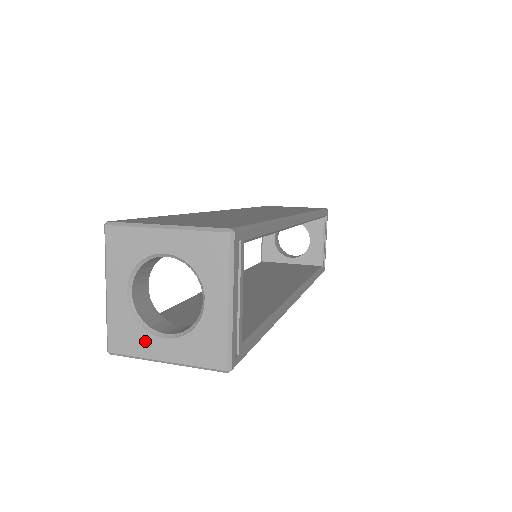
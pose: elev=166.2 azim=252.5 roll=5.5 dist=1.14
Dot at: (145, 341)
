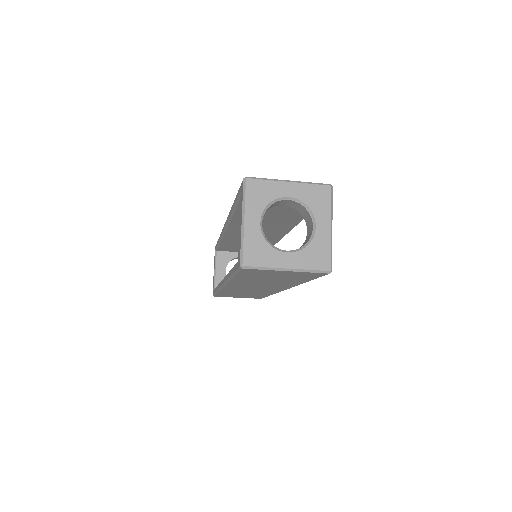
Dot at: (273, 255)
